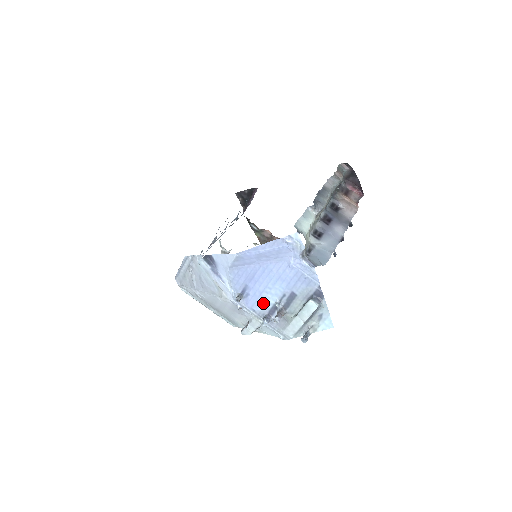
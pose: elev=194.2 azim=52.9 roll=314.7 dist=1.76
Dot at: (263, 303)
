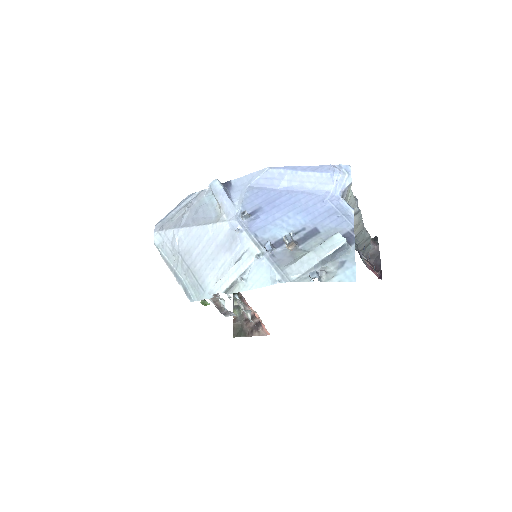
Dot at: (272, 231)
